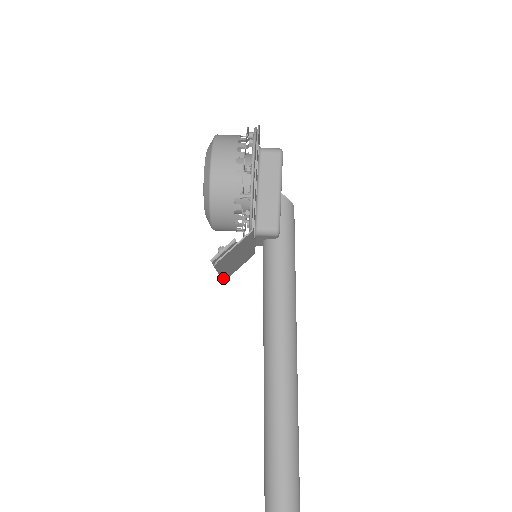
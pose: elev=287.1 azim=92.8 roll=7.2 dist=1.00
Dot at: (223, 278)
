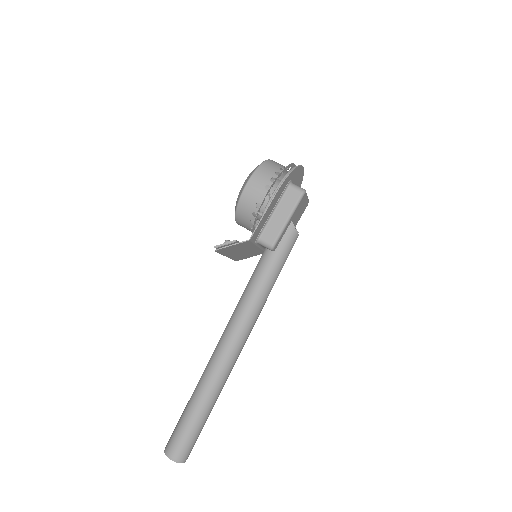
Dot at: (234, 259)
